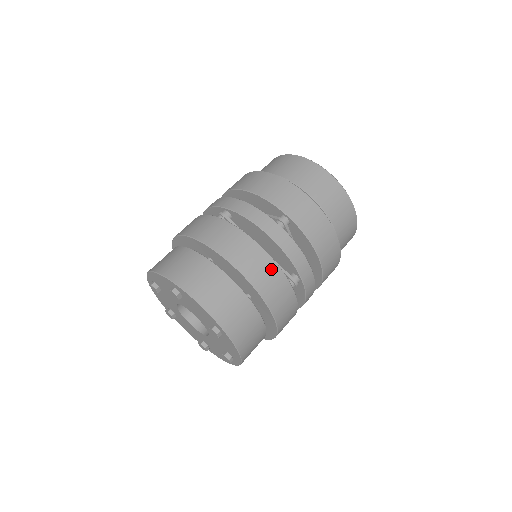
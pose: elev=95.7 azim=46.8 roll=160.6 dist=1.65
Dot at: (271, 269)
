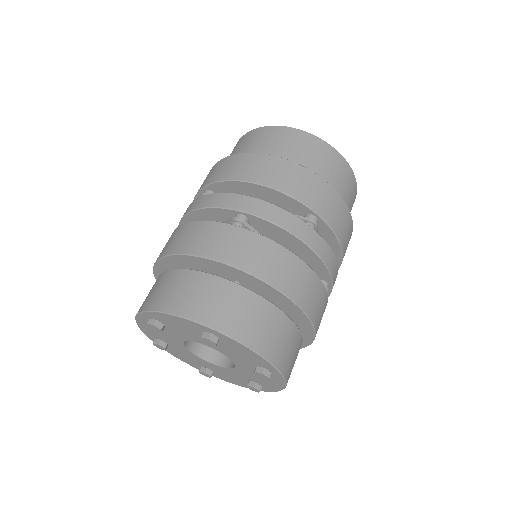
Dot at: (315, 286)
